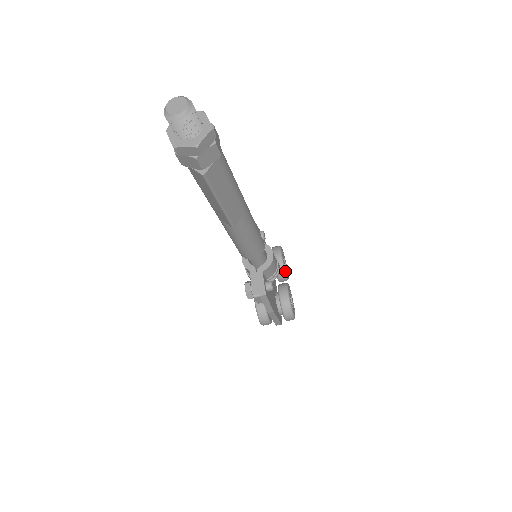
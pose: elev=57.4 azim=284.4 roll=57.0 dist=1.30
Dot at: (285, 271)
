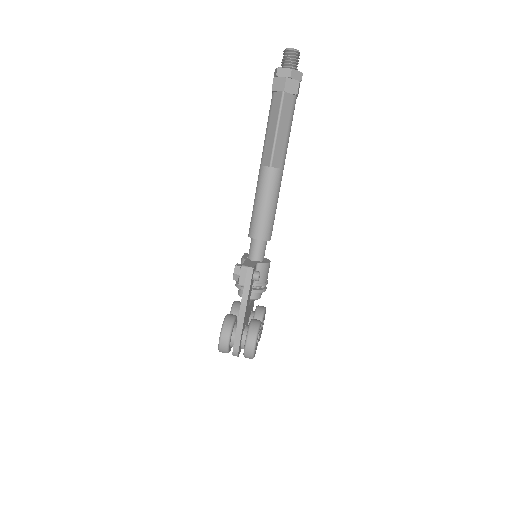
Dot at: occluded
